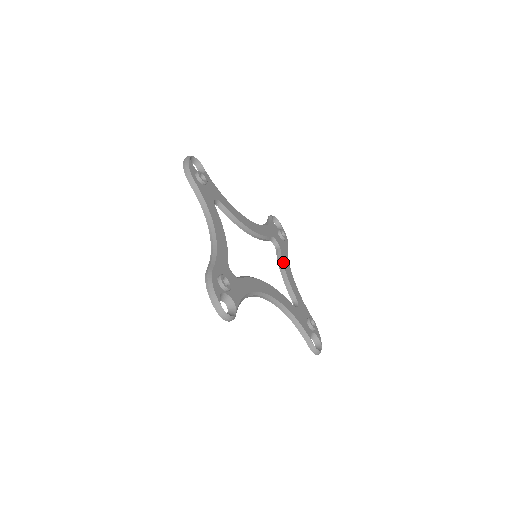
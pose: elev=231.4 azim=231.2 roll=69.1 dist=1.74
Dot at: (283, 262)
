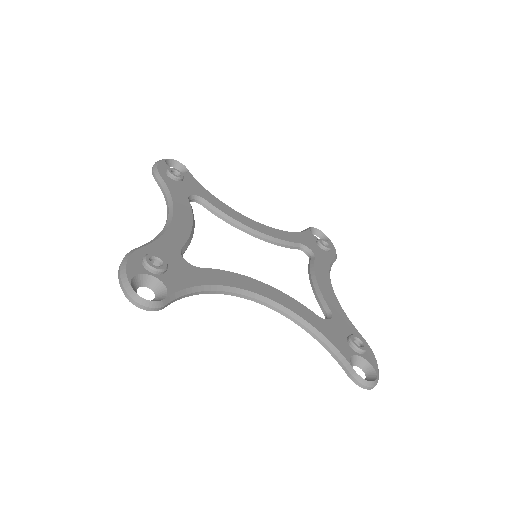
Dot at: (315, 270)
